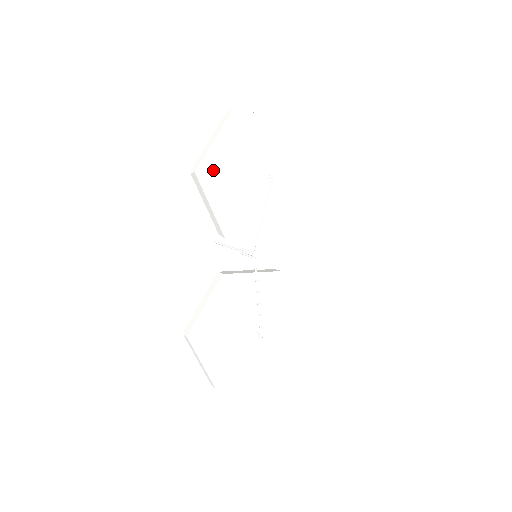
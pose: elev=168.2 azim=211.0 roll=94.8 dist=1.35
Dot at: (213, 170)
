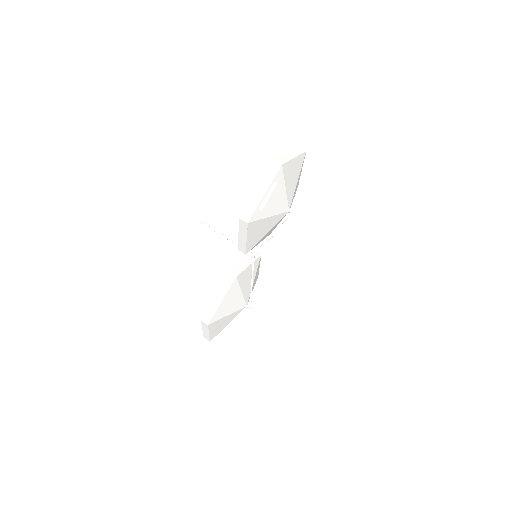
Dot at: (259, 217)
